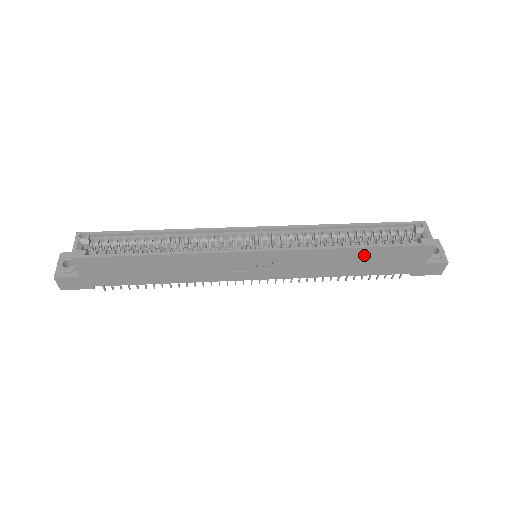
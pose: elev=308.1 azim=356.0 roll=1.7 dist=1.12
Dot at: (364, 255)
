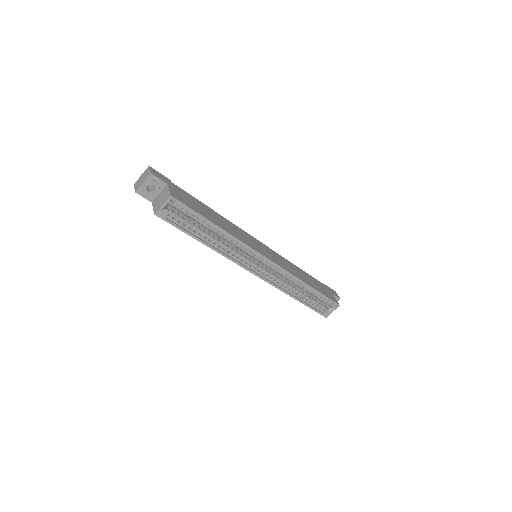
Dot at: occluded
